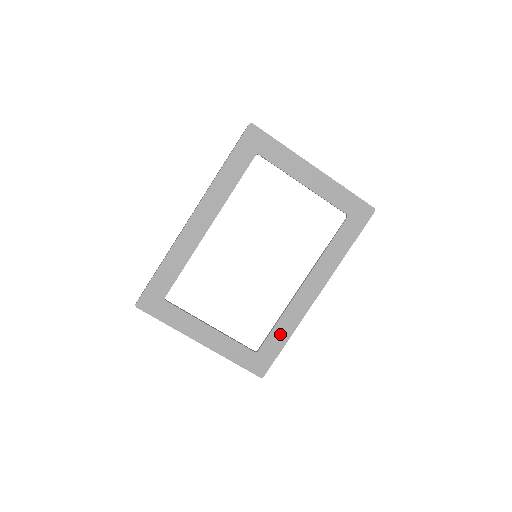
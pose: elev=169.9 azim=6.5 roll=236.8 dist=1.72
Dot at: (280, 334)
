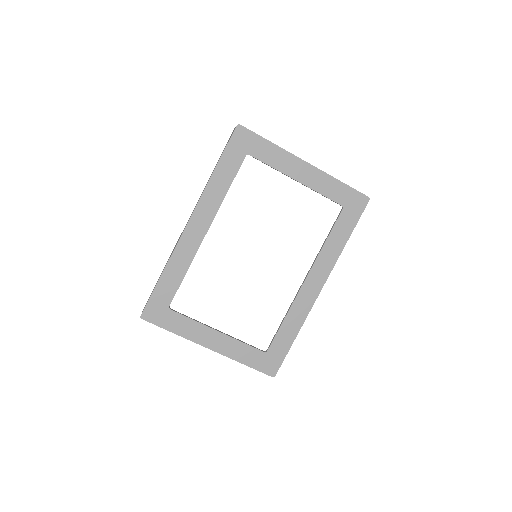
Dot at: (287, 331)
